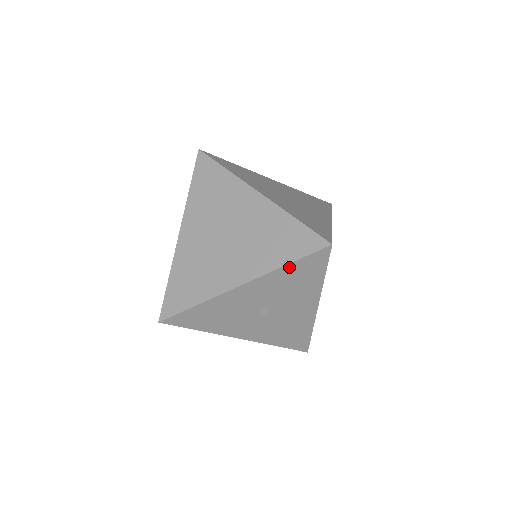
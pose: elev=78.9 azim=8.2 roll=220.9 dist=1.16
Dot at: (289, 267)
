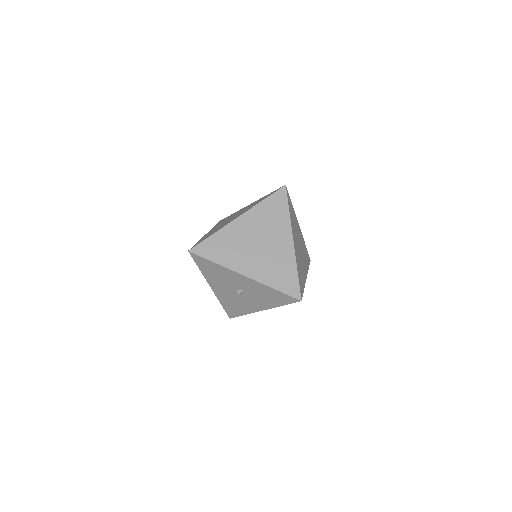
Dot at: (274, 290)
